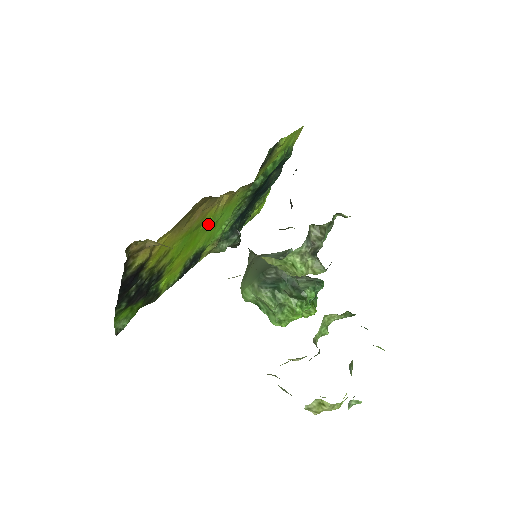
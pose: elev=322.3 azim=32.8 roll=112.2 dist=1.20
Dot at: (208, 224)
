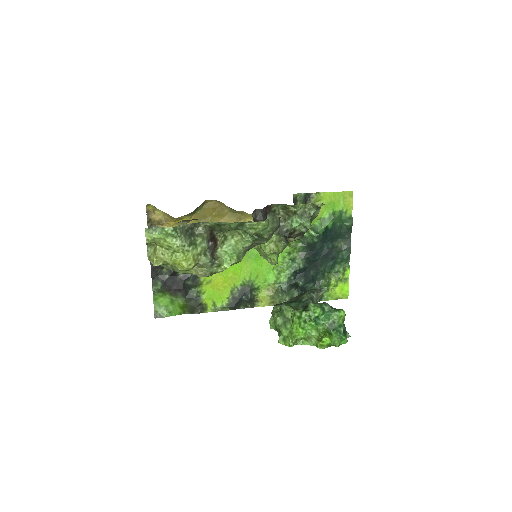
Dot at: occluded
